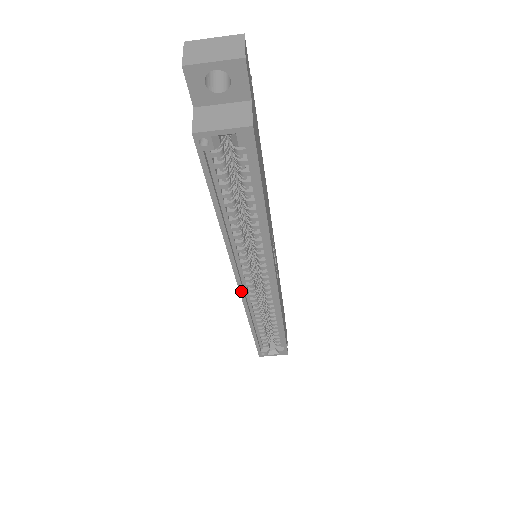
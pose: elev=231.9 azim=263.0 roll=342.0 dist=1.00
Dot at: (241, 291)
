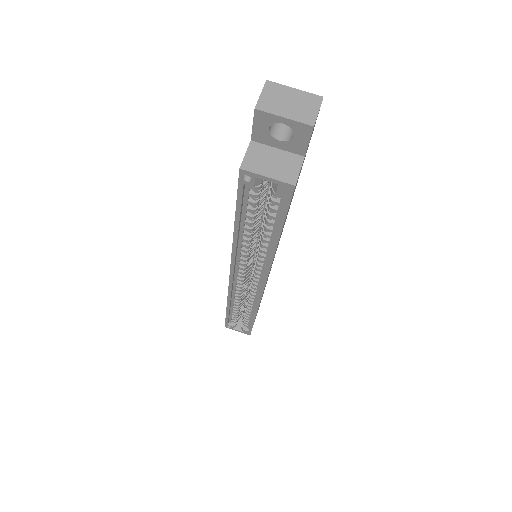
Dot at: (230, 281)
